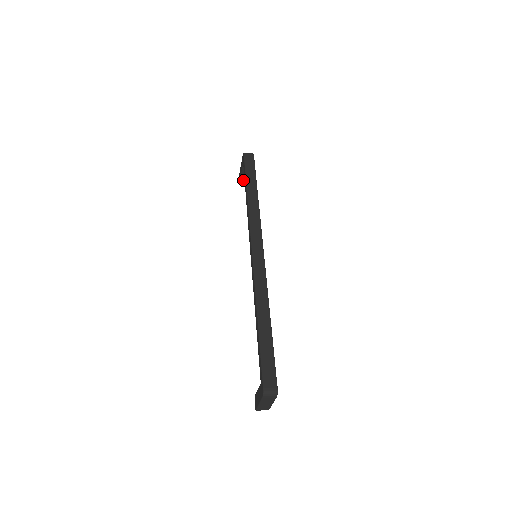
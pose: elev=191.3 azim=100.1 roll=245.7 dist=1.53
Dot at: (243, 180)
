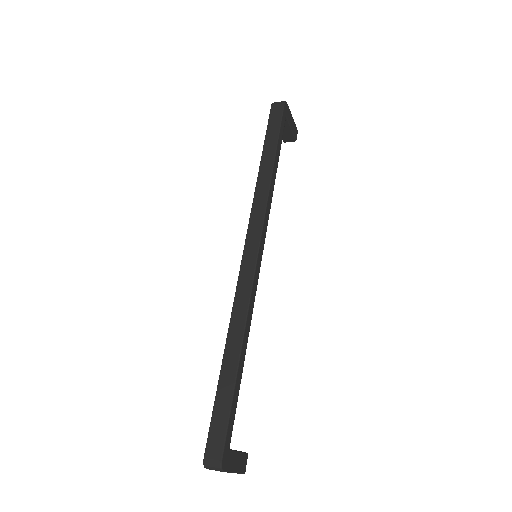
Dot at: (286, 138)
